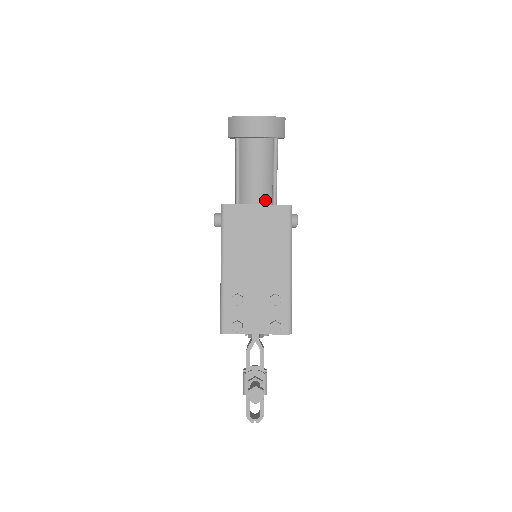
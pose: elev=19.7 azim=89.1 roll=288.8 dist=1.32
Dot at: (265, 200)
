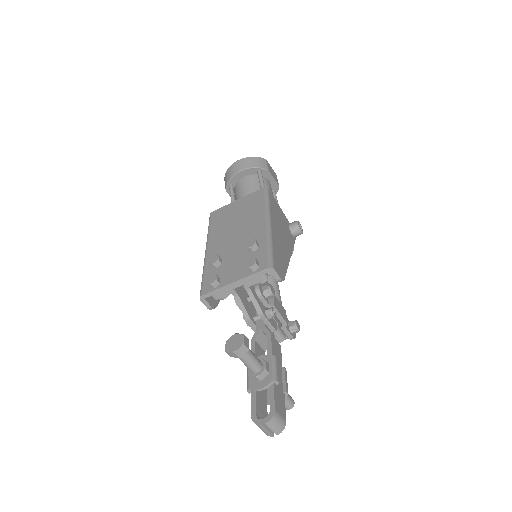
Dot at: occluded
